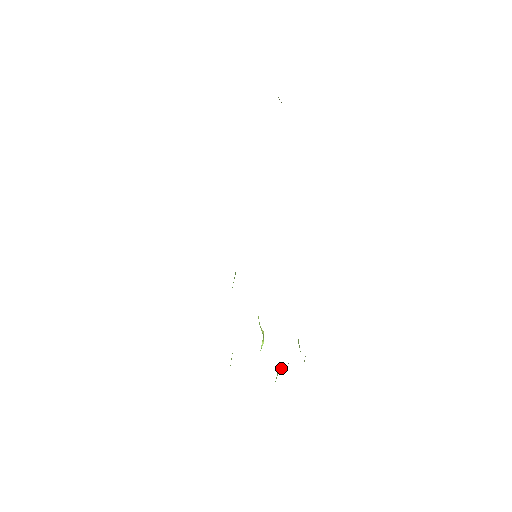
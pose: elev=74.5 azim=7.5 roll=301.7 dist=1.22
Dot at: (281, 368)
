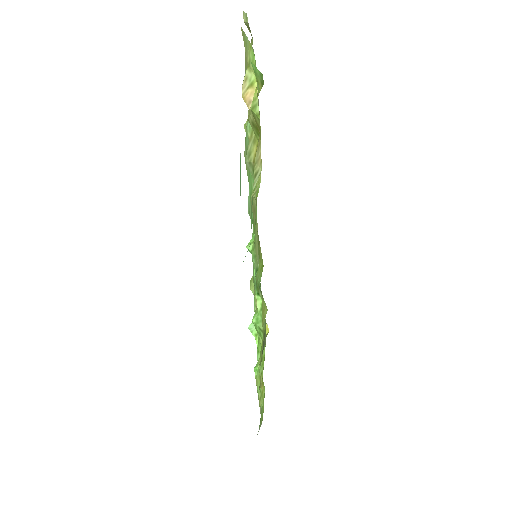
Dot at: occluded
